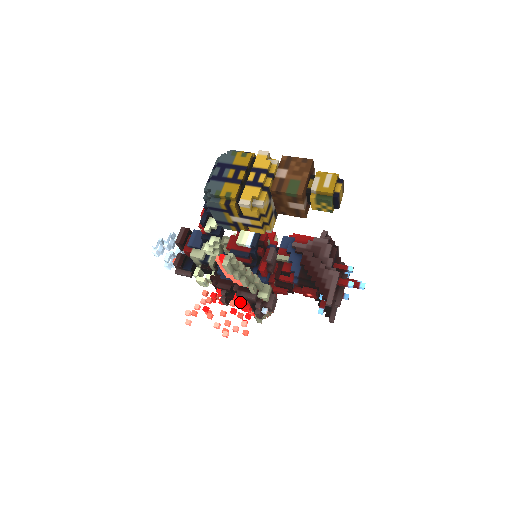
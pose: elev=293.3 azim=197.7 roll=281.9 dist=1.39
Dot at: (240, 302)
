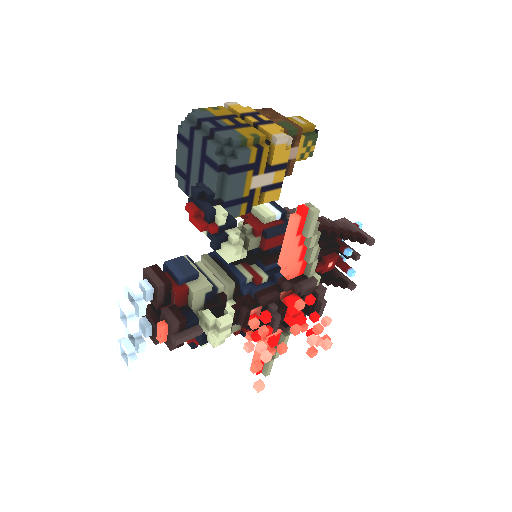
Dot at: (306, 296)
